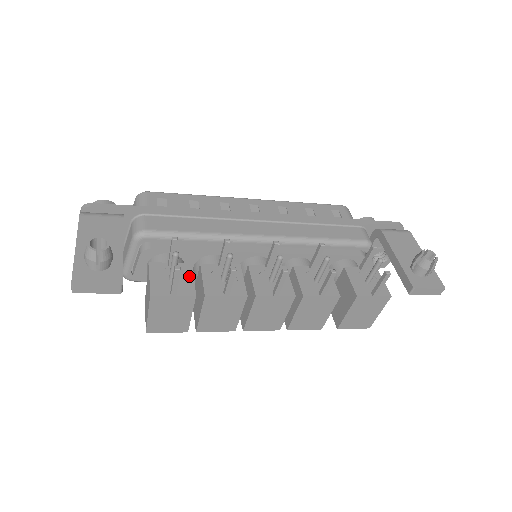
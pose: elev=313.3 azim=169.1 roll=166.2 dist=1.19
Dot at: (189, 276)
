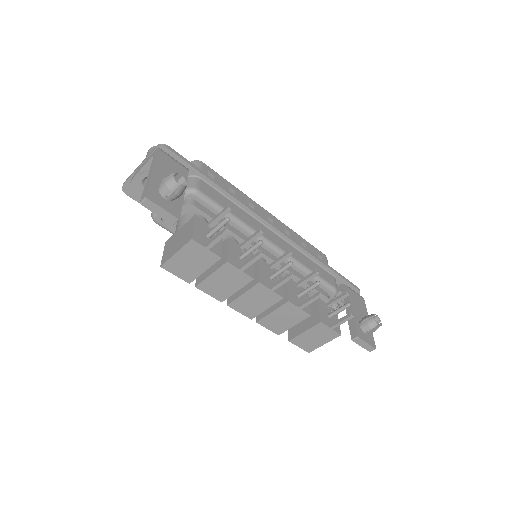
Dot at: (220, 241)
